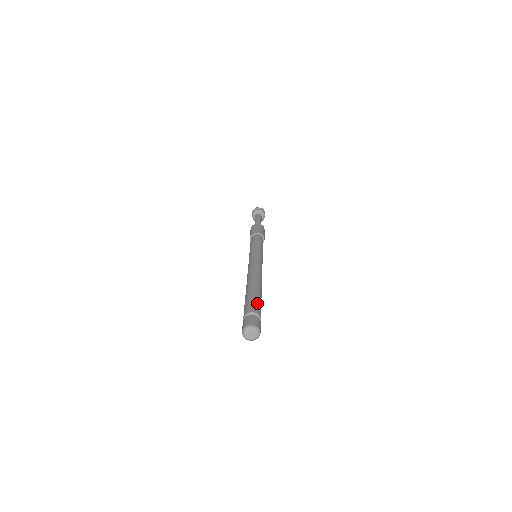
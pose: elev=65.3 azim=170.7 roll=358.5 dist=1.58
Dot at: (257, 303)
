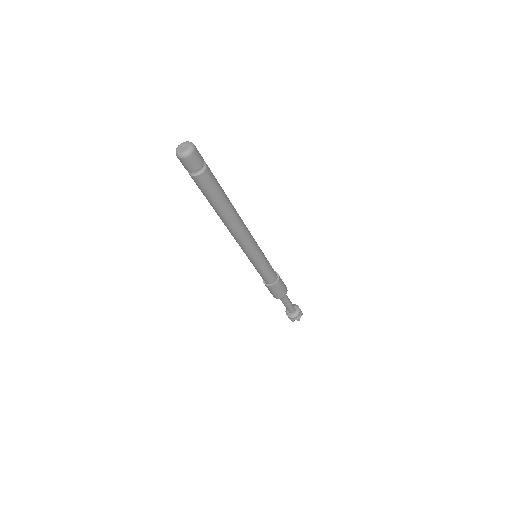
Dot at: (216, 179)
